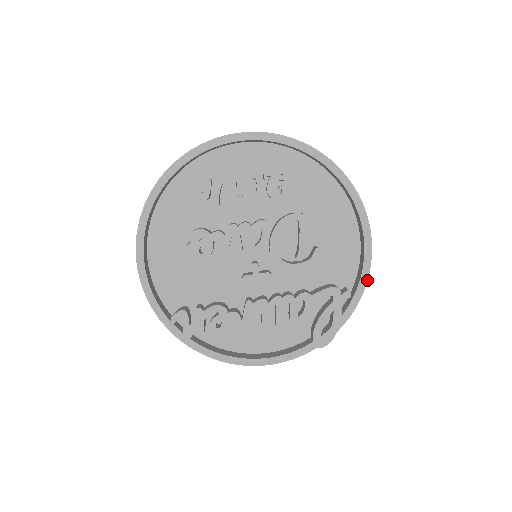
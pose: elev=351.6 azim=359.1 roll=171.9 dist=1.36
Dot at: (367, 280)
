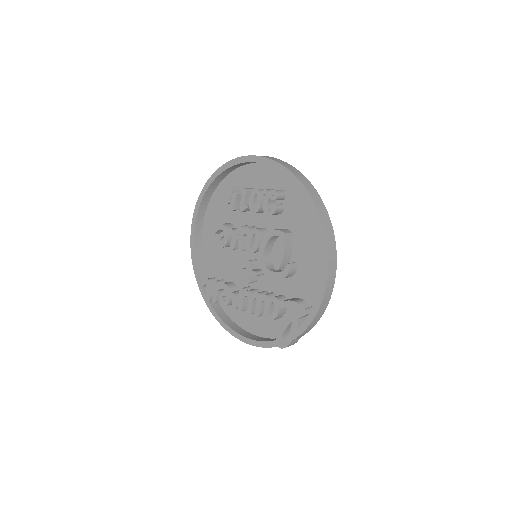
Dot at: (319, 306)
